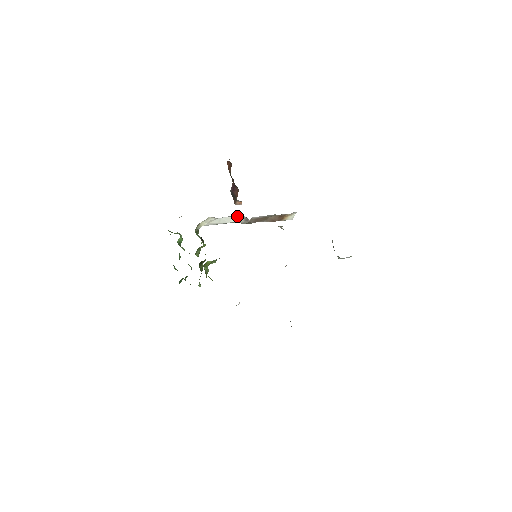
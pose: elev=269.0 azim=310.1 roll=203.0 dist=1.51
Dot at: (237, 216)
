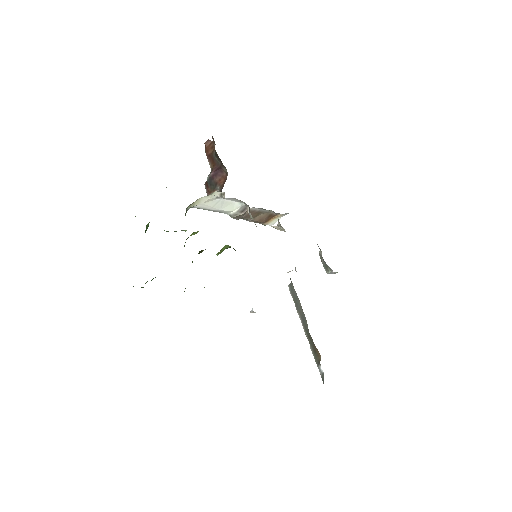
Dot at: (236, 202)
